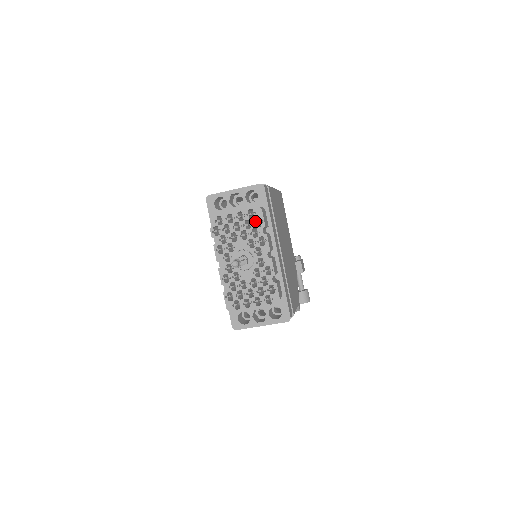
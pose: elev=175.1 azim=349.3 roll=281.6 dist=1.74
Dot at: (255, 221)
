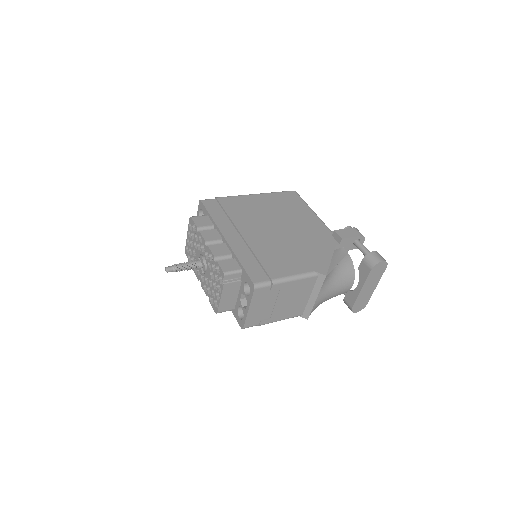
Dot at: (193, 229)
